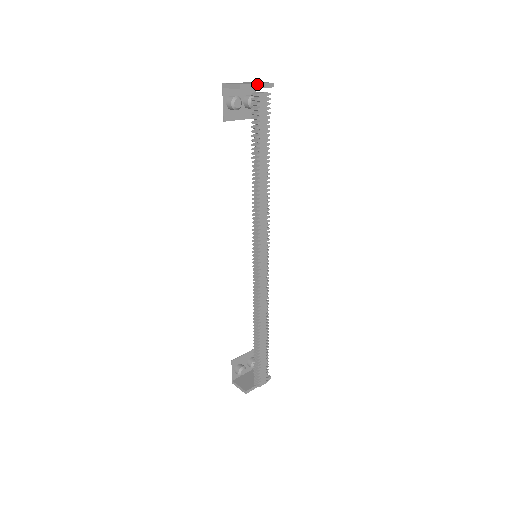
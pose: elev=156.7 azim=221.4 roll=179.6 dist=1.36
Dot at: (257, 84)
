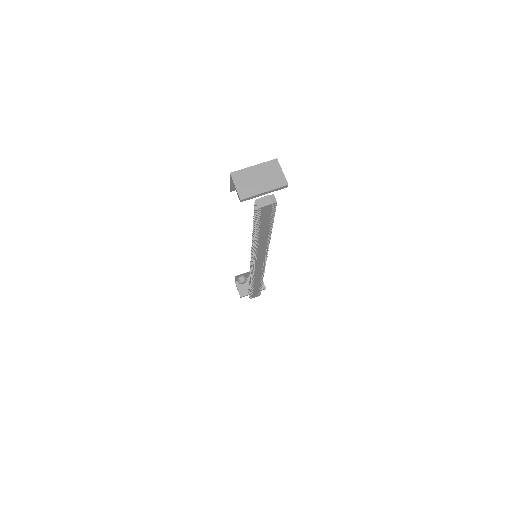
Dot at: (264, 192)
